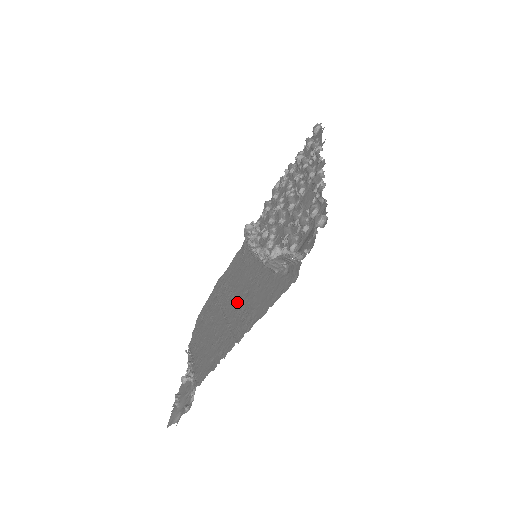
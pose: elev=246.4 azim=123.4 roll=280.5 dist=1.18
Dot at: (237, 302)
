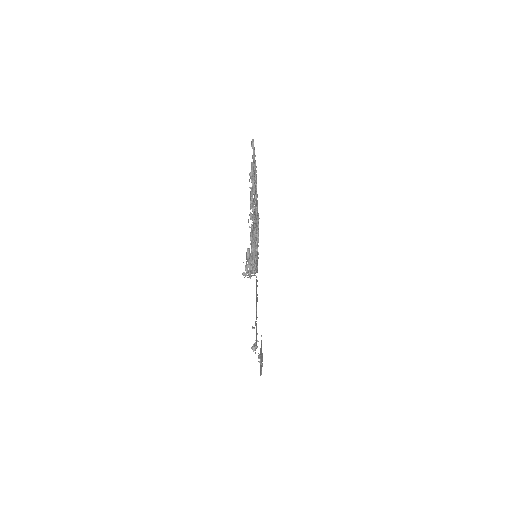
Dot at: occluded
